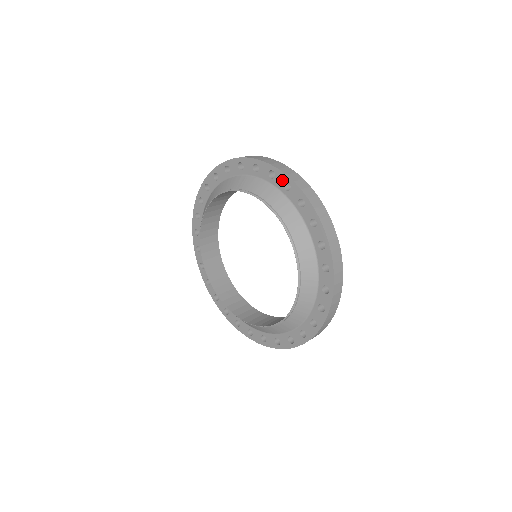
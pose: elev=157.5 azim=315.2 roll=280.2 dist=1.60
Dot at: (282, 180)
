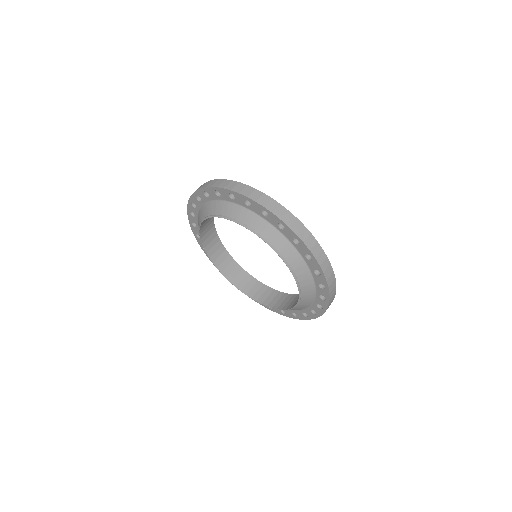
Dot at: (292, 235)
